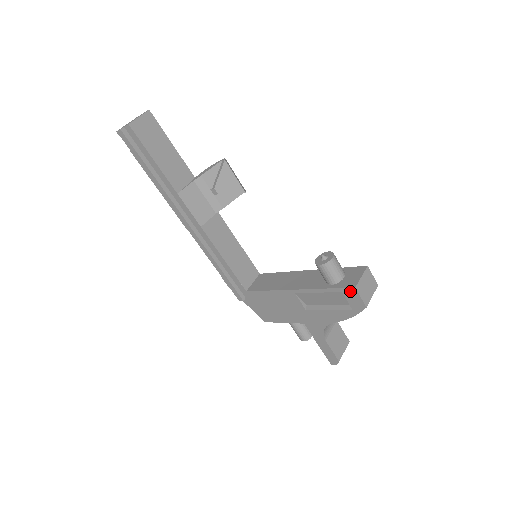
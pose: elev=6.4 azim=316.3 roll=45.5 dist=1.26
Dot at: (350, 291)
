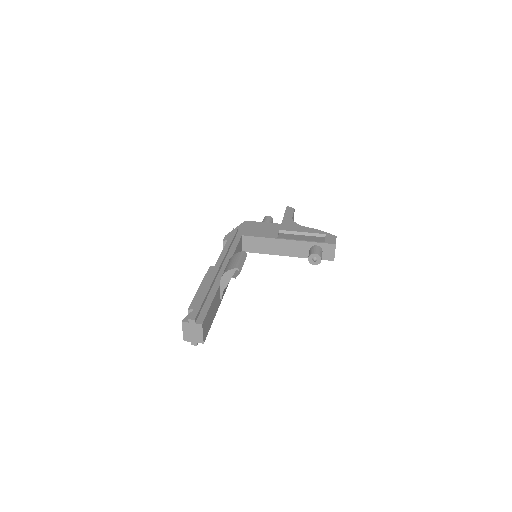
Dot at: (329, 259)
